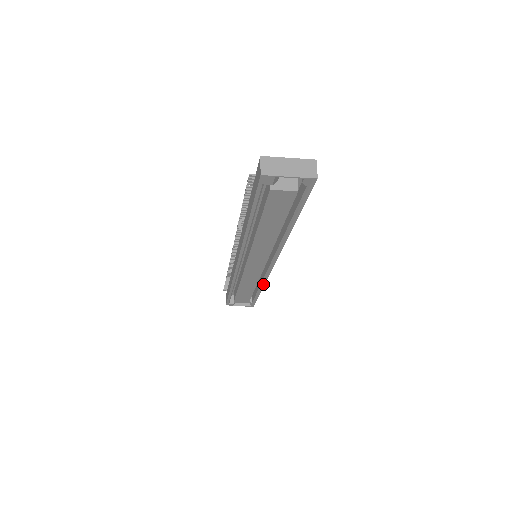
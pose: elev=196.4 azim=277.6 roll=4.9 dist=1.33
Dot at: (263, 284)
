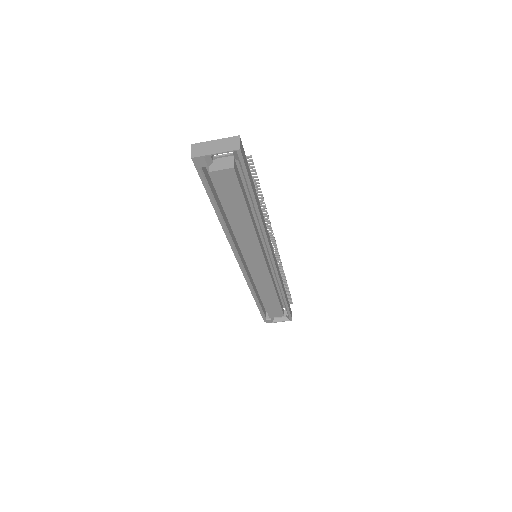
Dot at: (281, 288)
